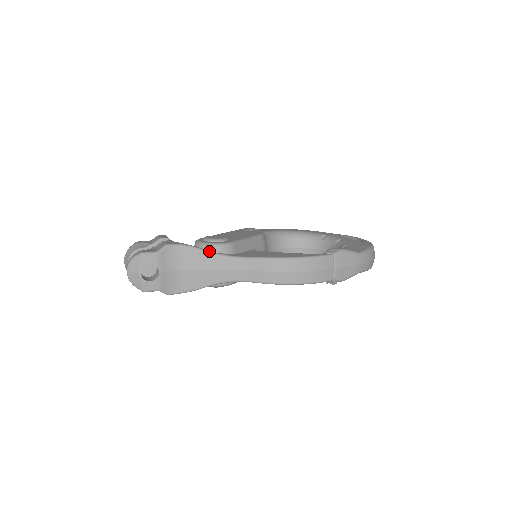
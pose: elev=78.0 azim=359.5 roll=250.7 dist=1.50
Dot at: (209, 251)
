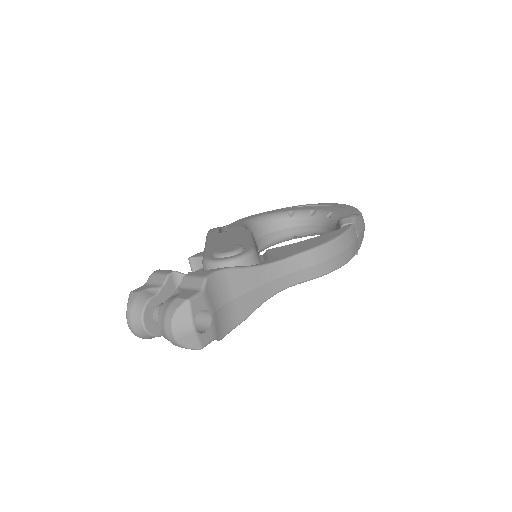
Dot at: (249, 266)
